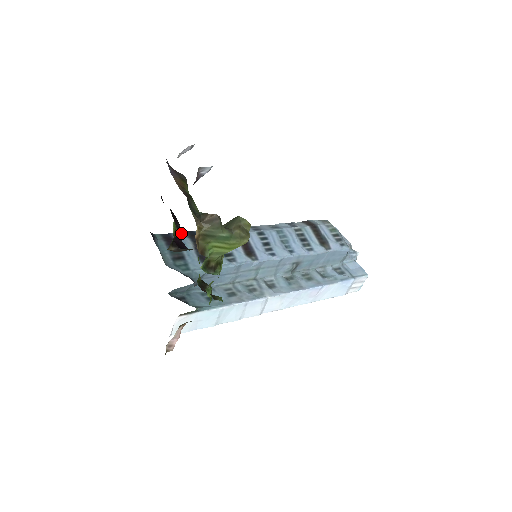
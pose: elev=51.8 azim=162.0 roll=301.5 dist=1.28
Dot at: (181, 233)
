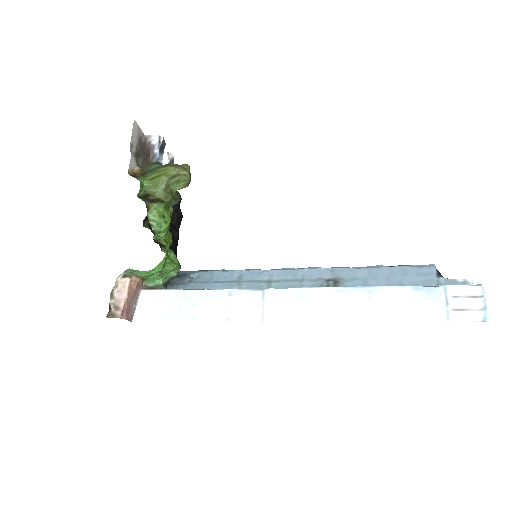
Dot at: occluded
